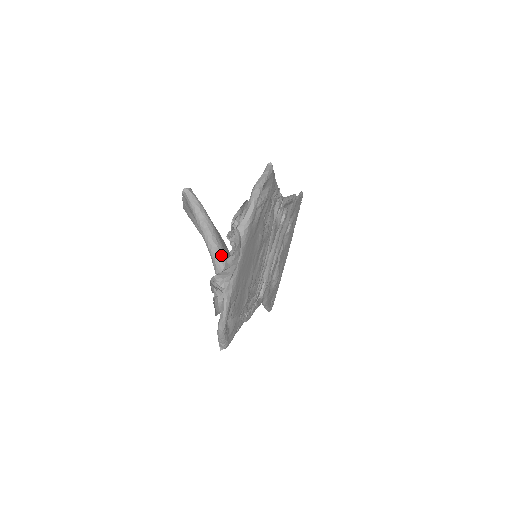
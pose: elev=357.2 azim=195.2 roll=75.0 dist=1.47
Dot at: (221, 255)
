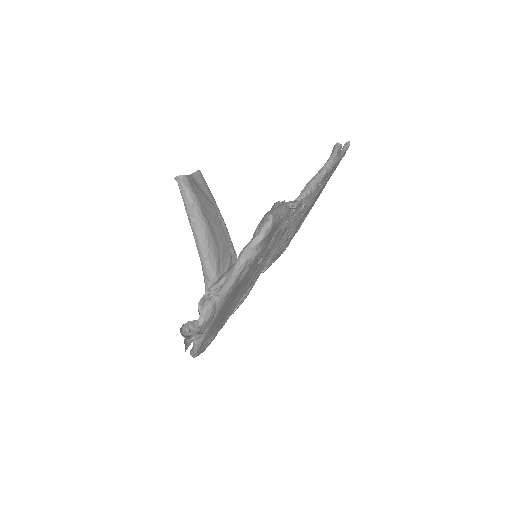
Dot at: (210, 264)
